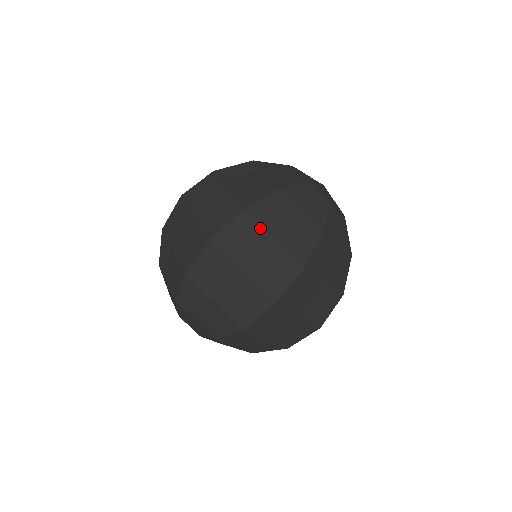
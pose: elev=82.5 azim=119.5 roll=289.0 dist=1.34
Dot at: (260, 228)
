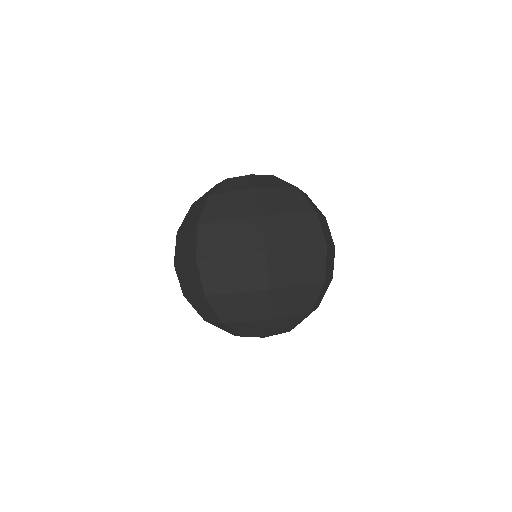
Dot at: (182, 231)
